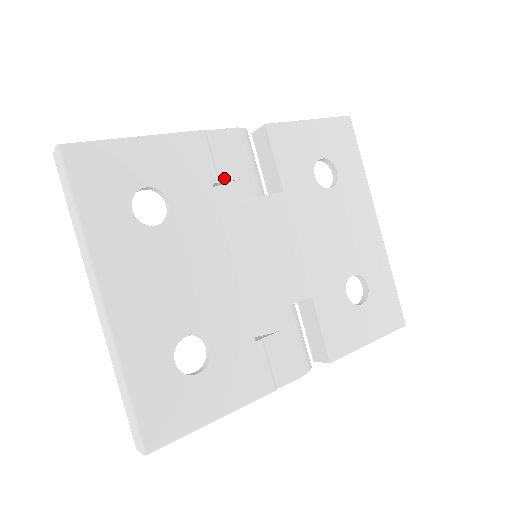
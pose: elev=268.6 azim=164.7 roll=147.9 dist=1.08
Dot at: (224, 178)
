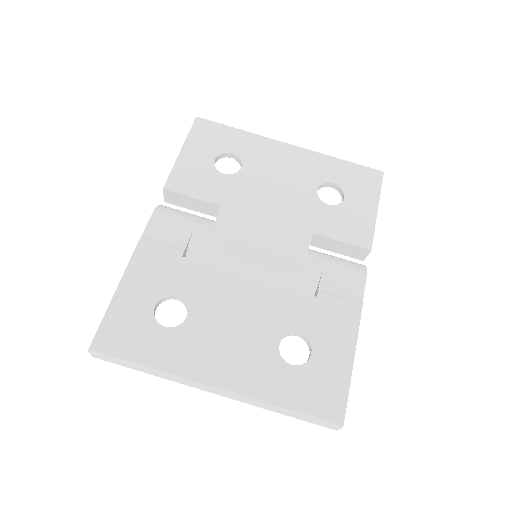
Dot at: (183, 245)
